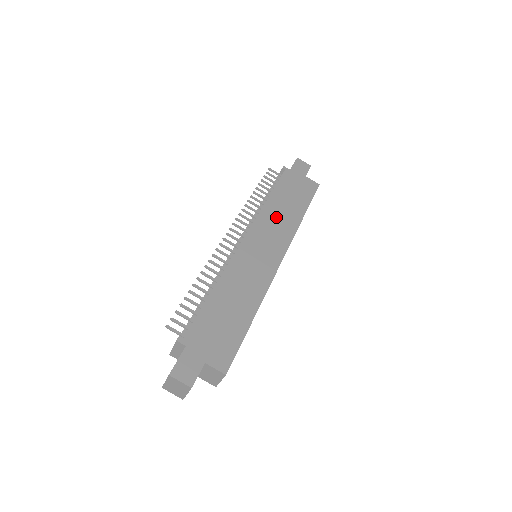
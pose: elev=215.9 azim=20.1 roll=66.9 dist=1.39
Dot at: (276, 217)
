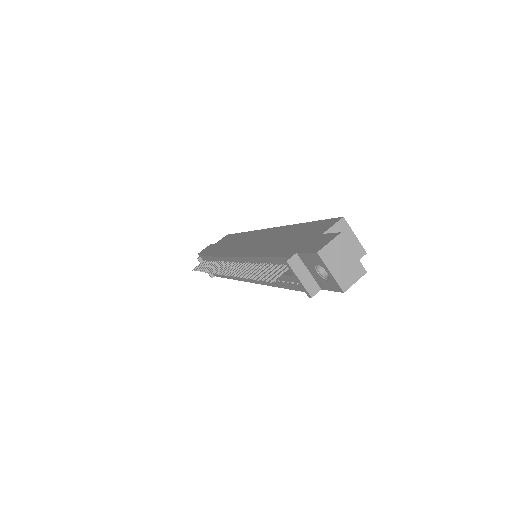
Dot at: (230, 246)
